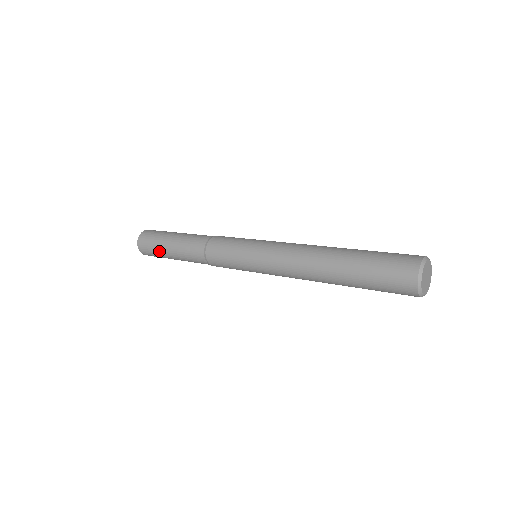
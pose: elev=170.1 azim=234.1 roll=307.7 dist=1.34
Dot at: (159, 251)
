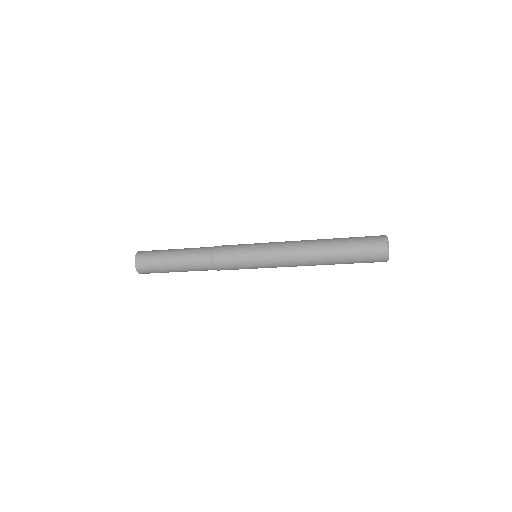
Dot at: (160, 259)
